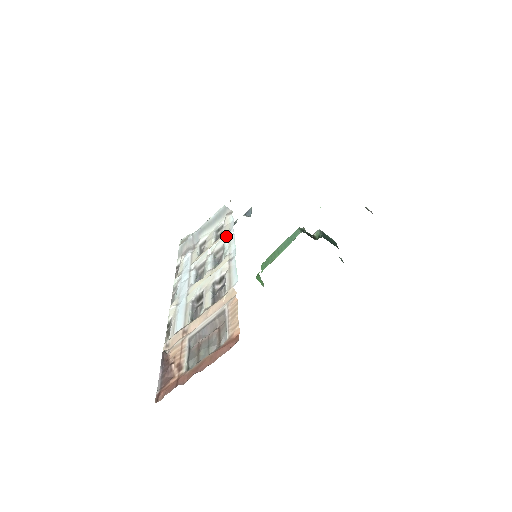
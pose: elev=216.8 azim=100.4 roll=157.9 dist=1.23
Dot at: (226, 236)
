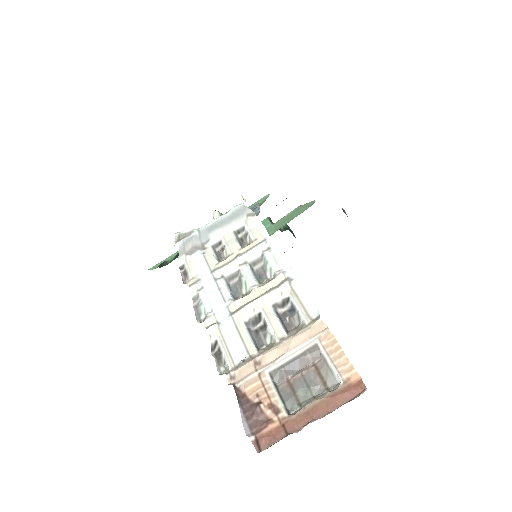
Dot at: (263, 245)
